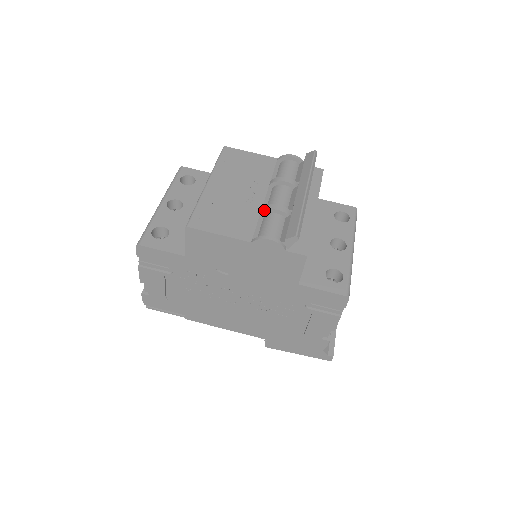
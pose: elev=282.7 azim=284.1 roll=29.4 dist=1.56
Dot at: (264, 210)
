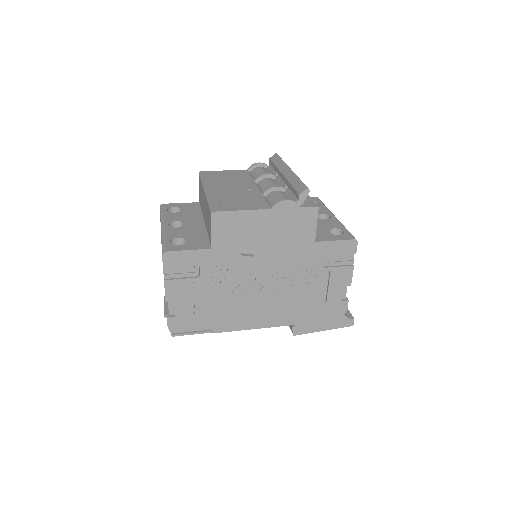
Dot at: (265, 191)
